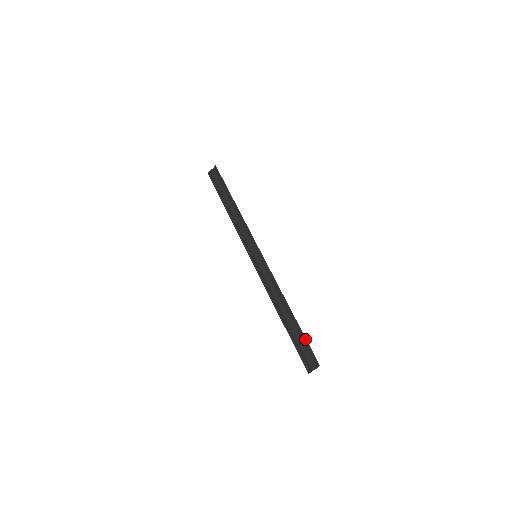
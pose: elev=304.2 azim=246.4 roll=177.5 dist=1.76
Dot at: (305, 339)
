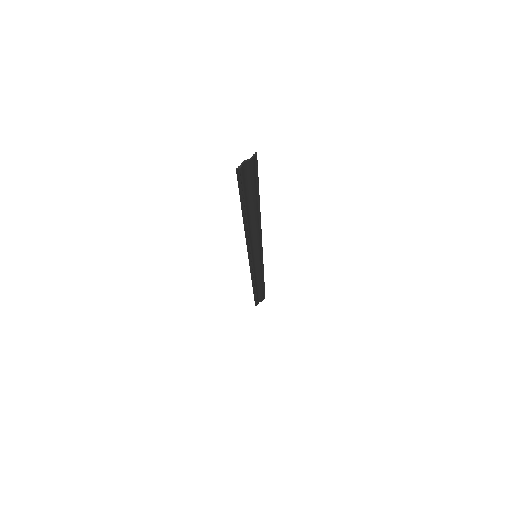
Dot at: (257, 180)
